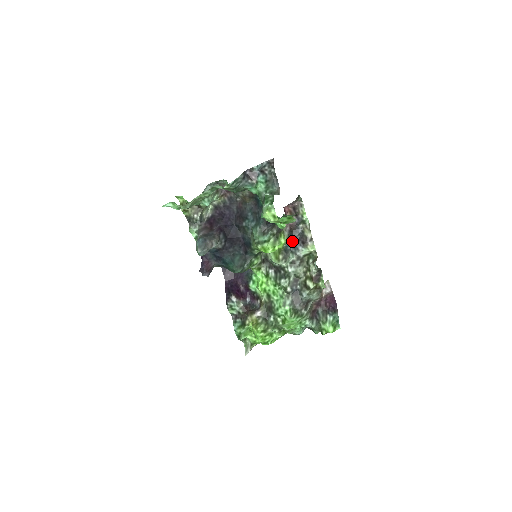
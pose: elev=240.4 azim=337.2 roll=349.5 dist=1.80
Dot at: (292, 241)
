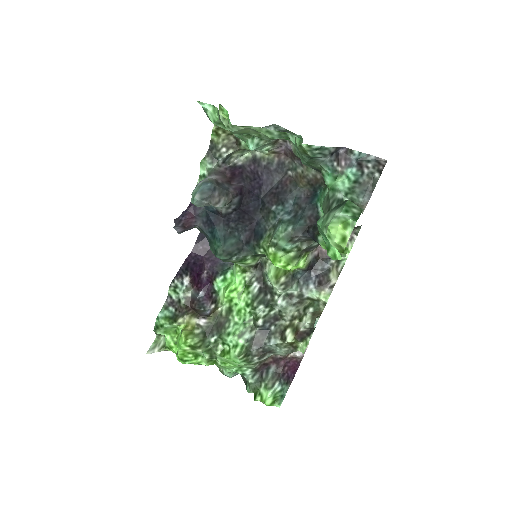
Dot at: (309, 271)
